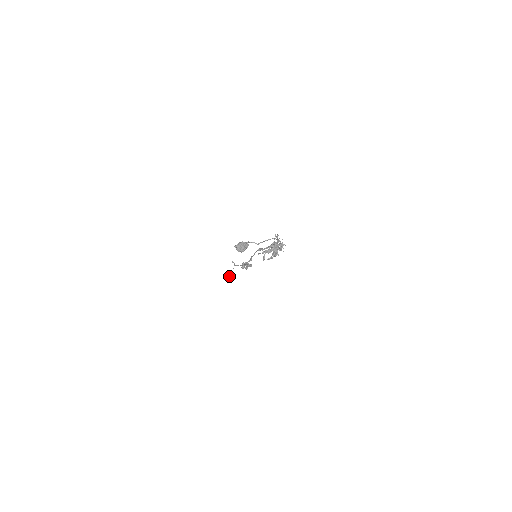
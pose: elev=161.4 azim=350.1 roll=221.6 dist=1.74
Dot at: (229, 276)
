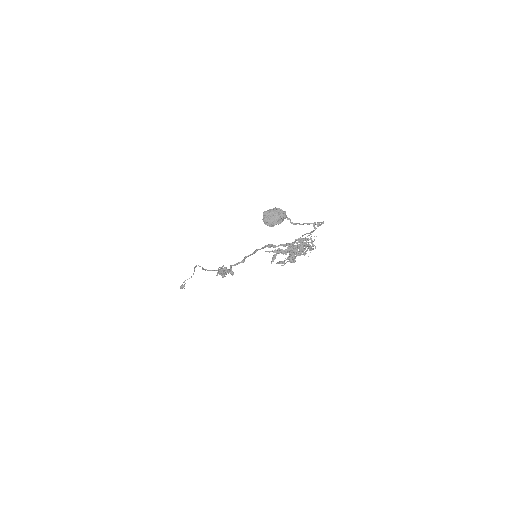
Dot at: (181, 286)
